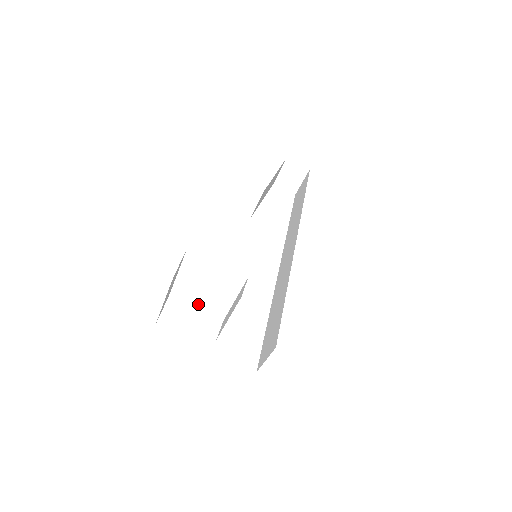
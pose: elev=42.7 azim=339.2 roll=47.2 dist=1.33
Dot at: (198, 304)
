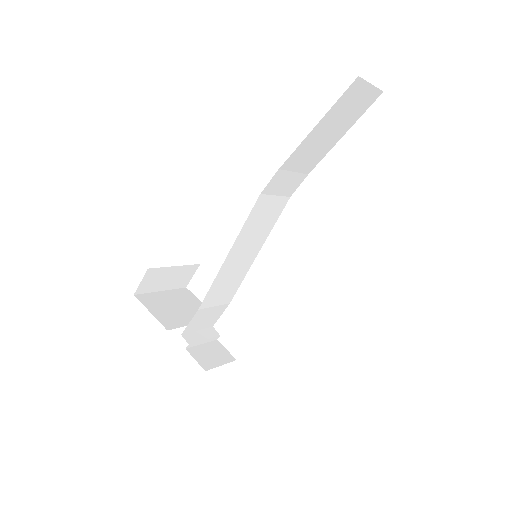
Dot at: occluded
